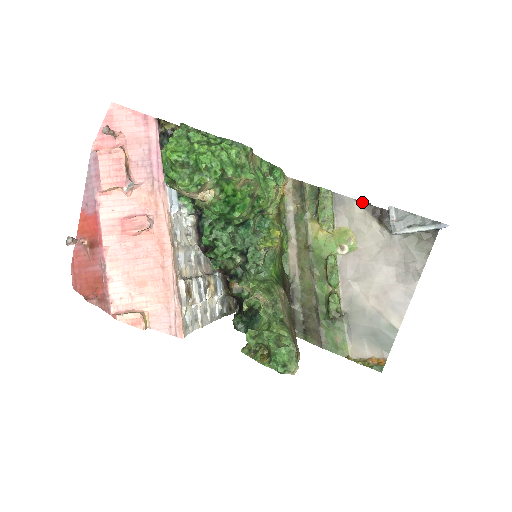
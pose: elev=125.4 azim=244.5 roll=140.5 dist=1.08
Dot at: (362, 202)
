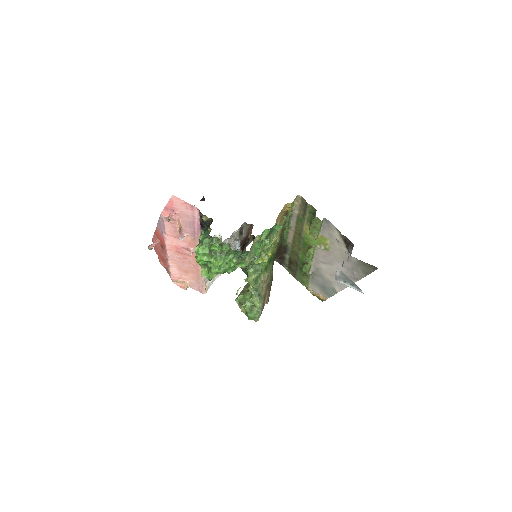
Dot at: (340, 232)
